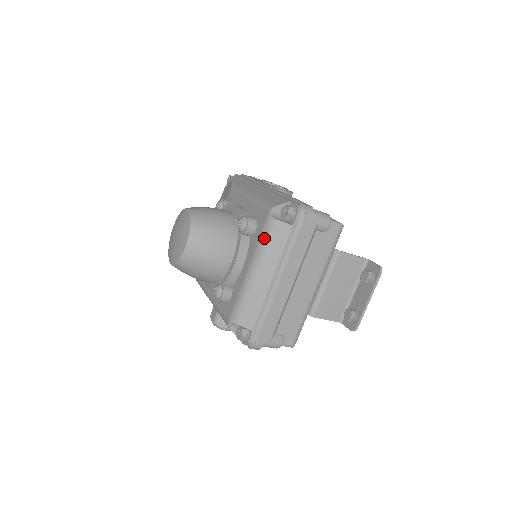
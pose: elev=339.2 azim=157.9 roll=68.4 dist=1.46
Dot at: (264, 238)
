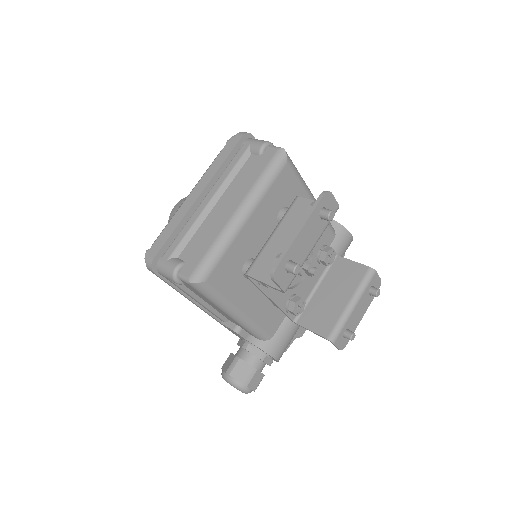
Dot at: occluded
